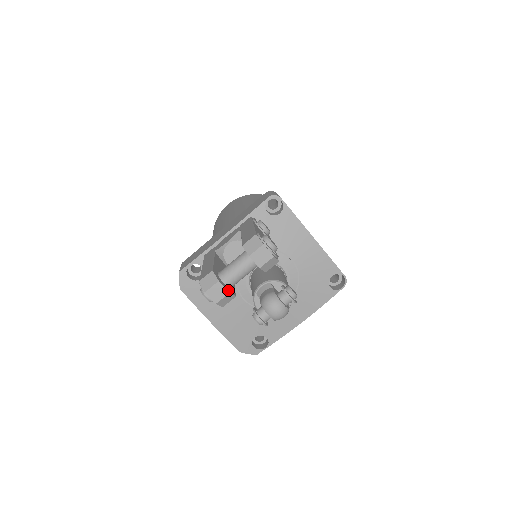
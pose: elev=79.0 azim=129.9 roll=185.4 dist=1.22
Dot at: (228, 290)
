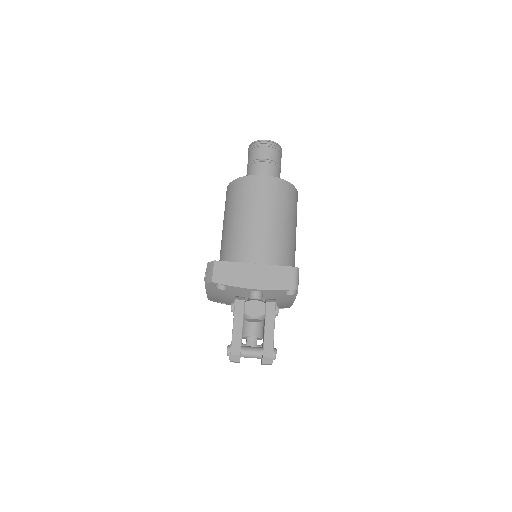
Dot at: occluded
